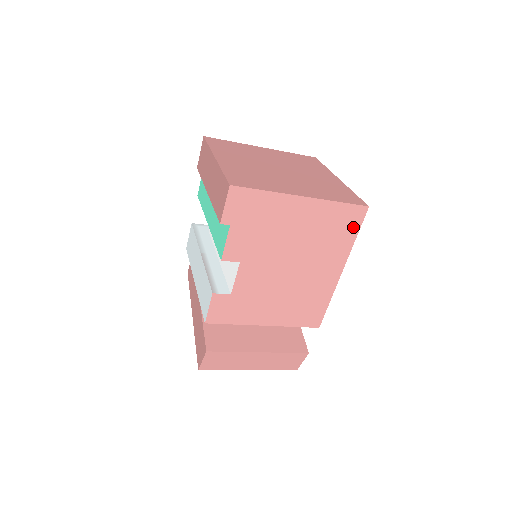
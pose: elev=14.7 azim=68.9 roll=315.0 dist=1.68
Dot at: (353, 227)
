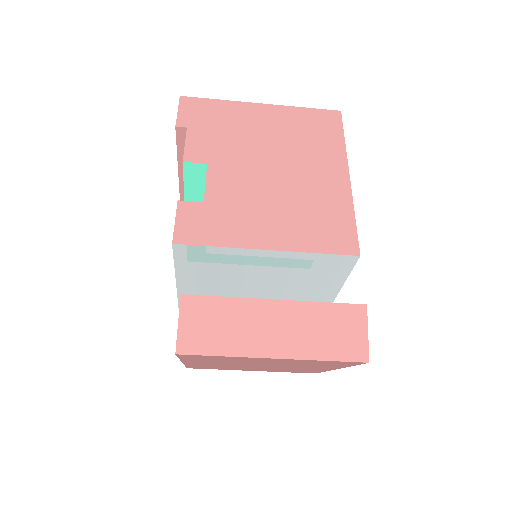
Dot at: (334, 129)
